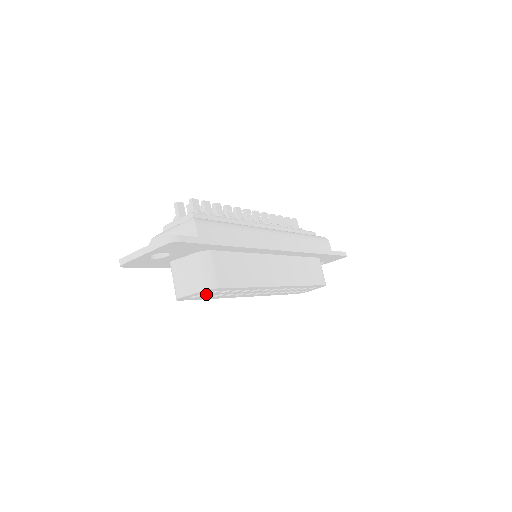
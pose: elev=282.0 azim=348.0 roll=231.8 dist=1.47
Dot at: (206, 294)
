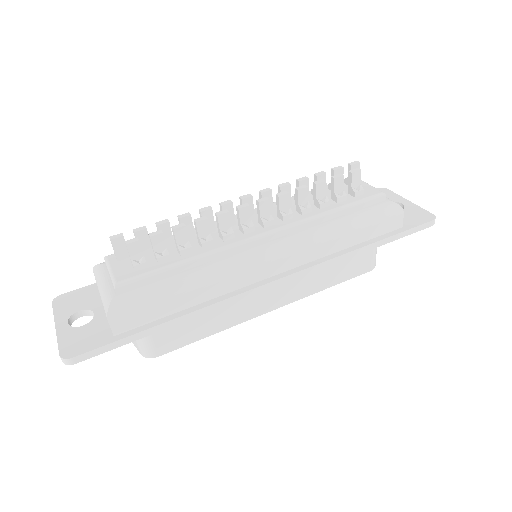
Dot at: occluded
